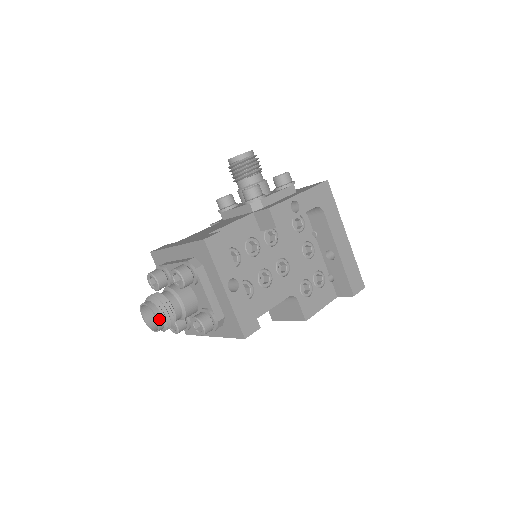
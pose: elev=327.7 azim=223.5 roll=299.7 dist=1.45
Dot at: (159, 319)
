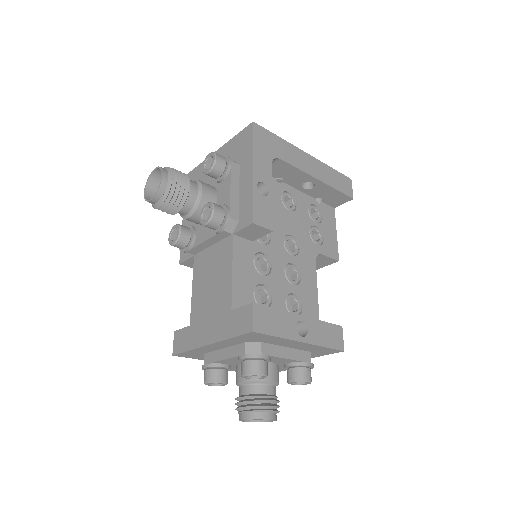
Dot at: (272, 418)
